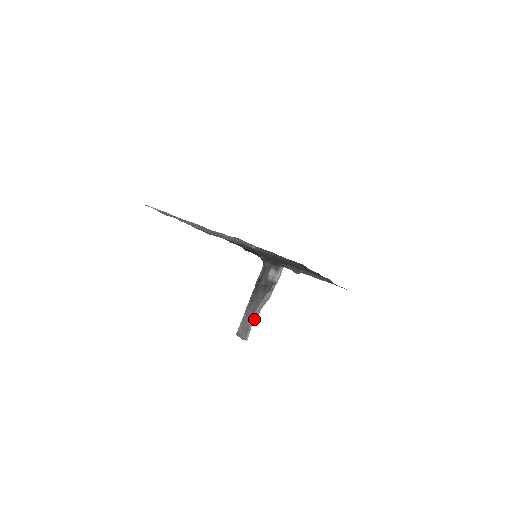
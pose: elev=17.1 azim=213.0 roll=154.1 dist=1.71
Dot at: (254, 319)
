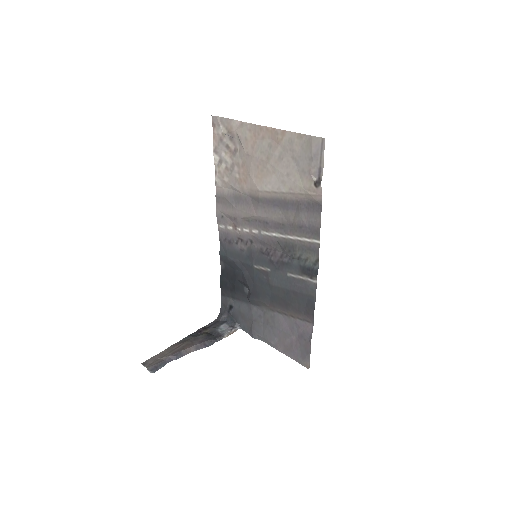
Dot at: (177, 356)
